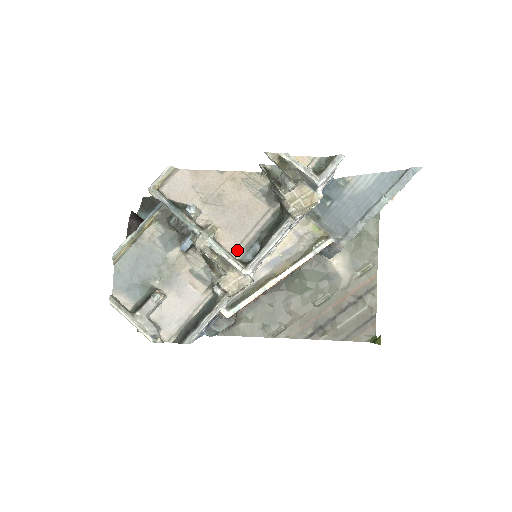
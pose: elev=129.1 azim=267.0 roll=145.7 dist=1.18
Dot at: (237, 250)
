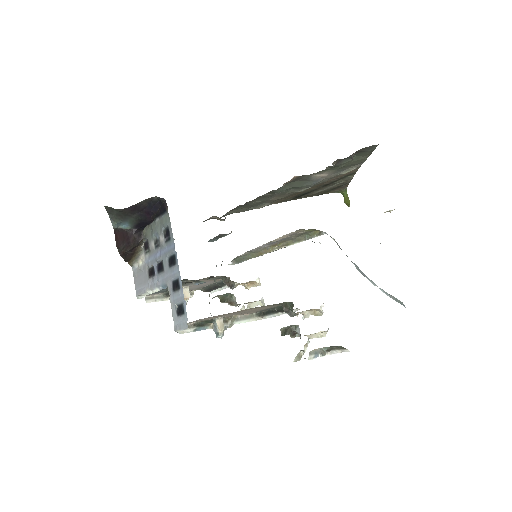
Dot at: occluded
